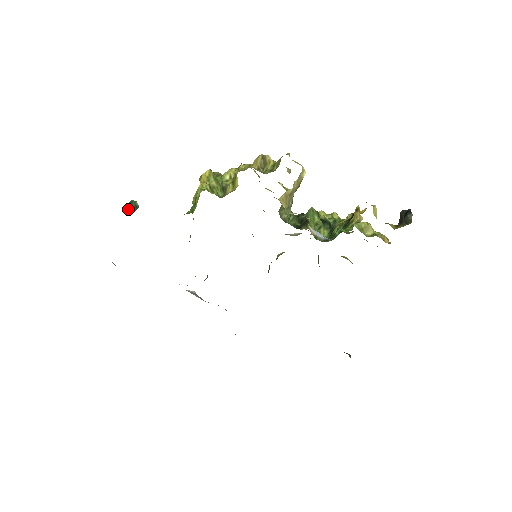
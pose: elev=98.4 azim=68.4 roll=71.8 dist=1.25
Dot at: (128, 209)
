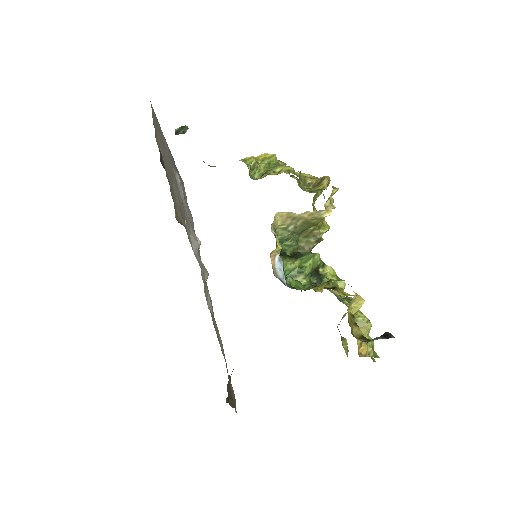
Dot at: (178, 129)
